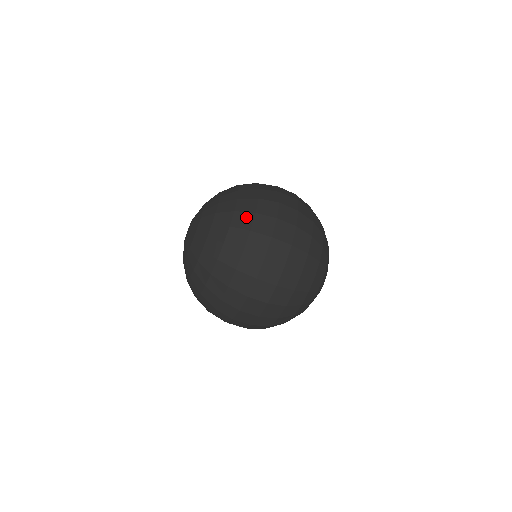
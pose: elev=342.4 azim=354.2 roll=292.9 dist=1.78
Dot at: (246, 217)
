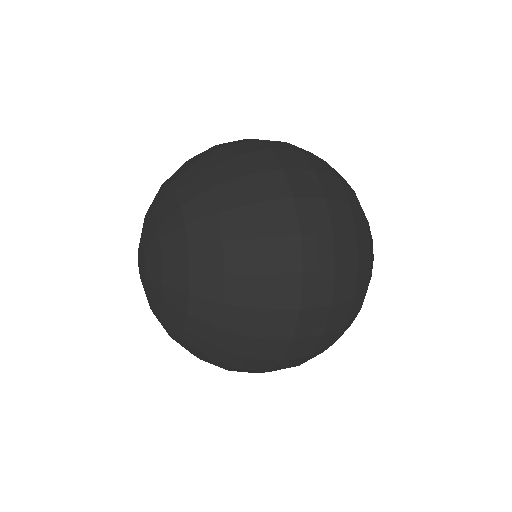
Dot at: (227, 166)
